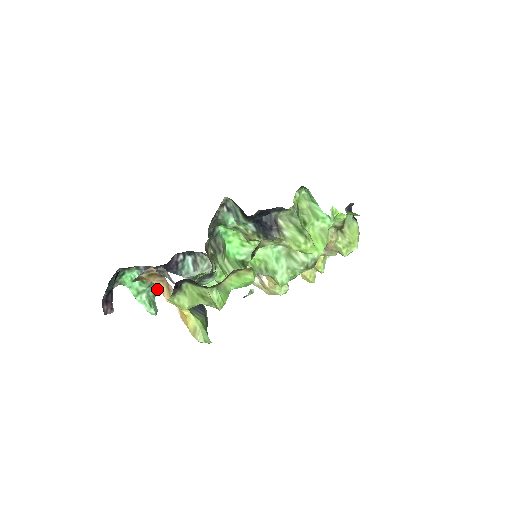
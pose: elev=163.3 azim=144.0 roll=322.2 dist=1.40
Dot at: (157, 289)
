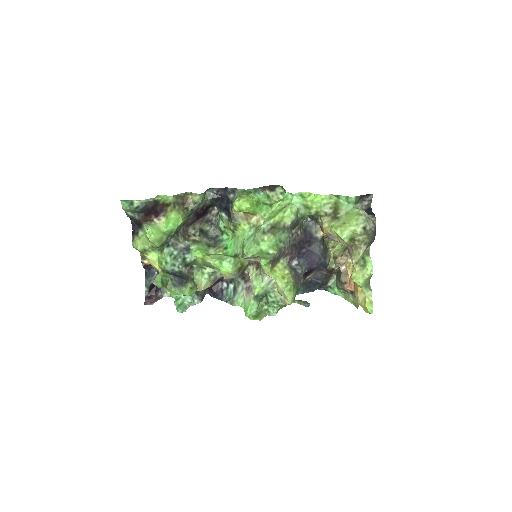
Dot at: (192, 299)
